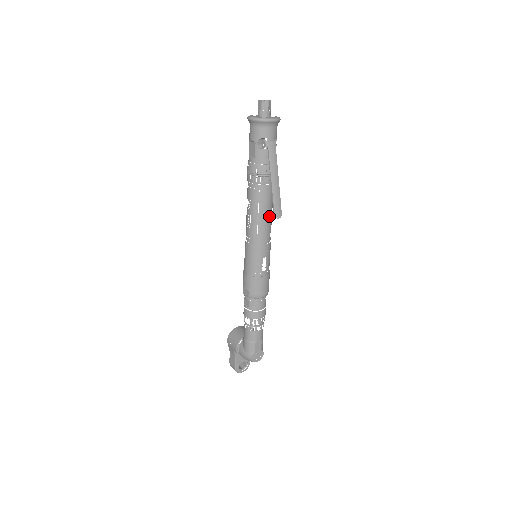
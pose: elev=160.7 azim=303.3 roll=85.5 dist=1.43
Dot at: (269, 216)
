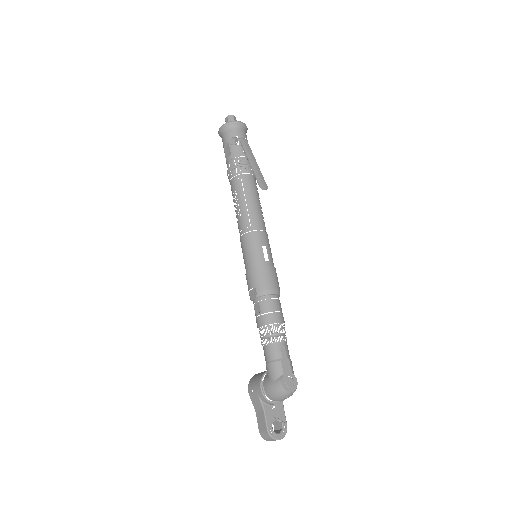
Dot at: (258, 204)
